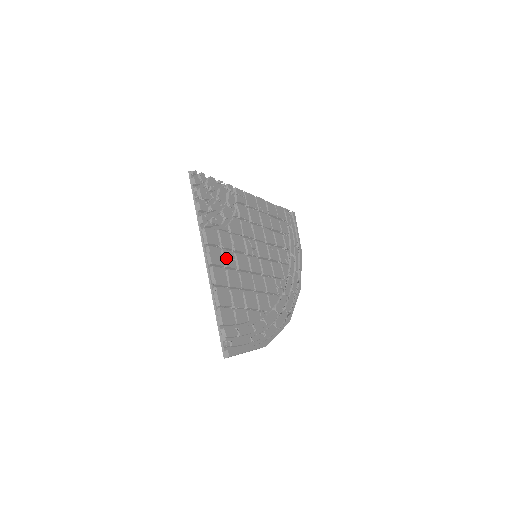
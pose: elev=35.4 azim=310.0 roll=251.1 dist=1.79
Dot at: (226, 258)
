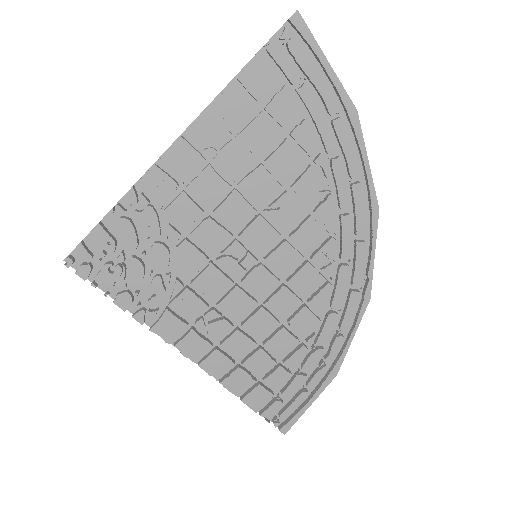
Dot at: (208, 332)
